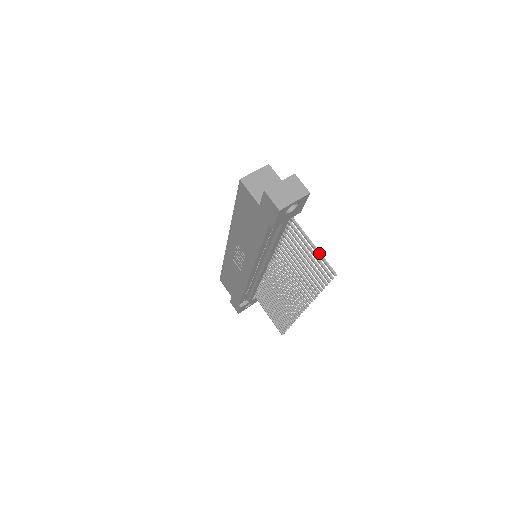
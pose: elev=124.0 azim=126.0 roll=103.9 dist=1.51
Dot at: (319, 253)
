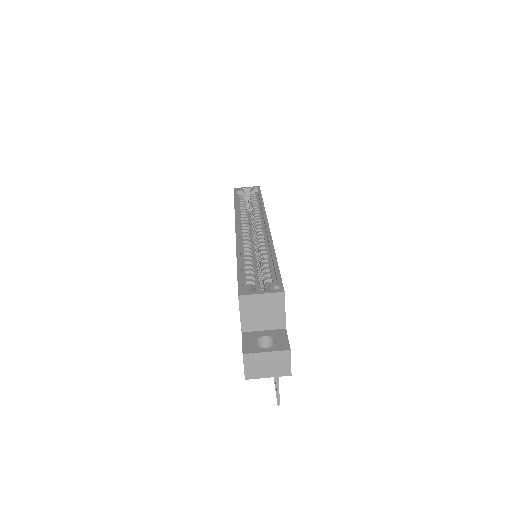
Dot at: (277, 382)
